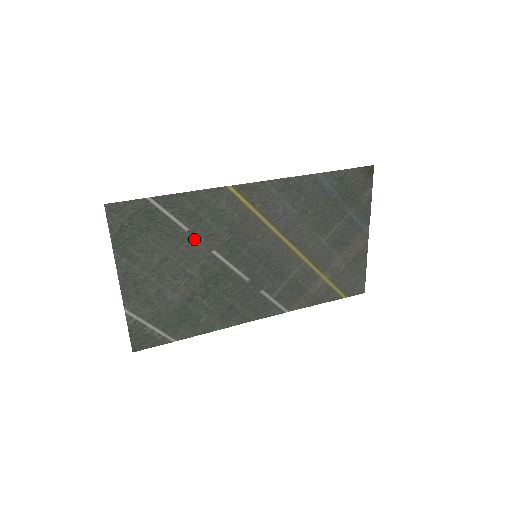
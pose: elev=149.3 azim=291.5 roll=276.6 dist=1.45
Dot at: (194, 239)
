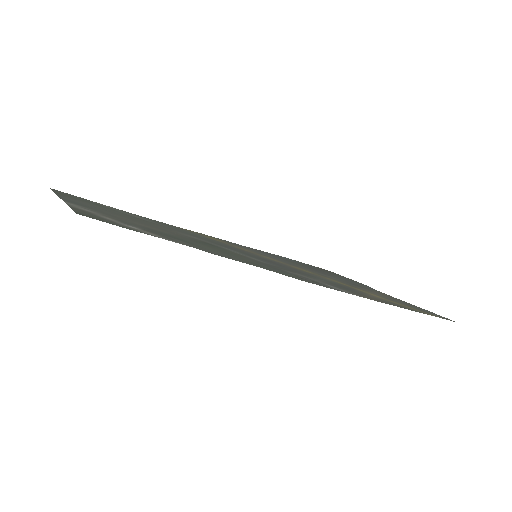
Dot at: occluded
